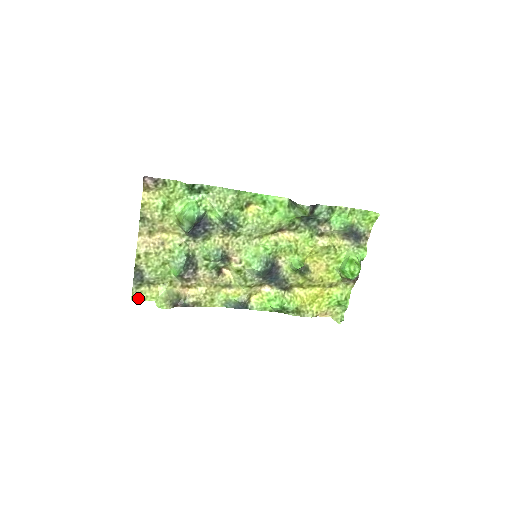
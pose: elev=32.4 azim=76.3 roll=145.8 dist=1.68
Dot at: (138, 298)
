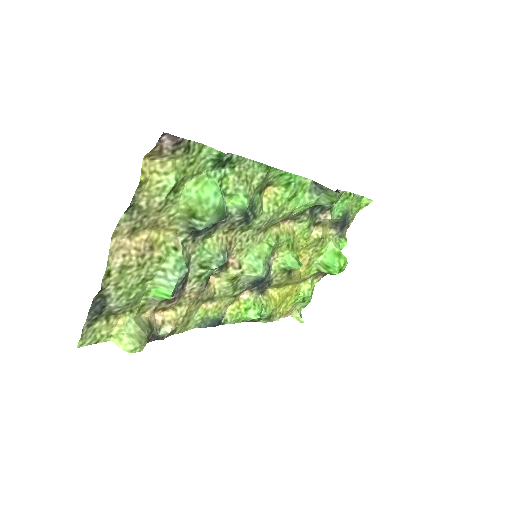
Dot at: (88, 342)
